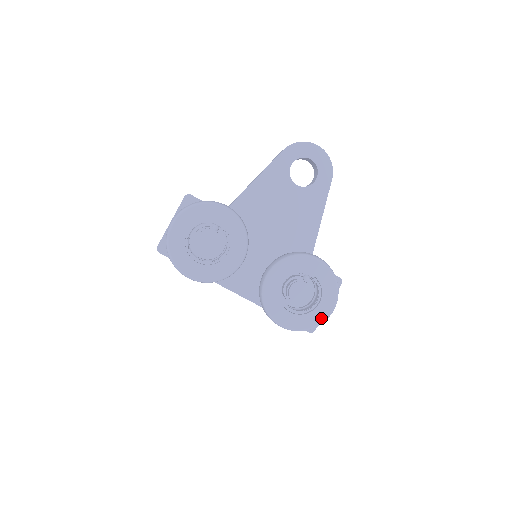
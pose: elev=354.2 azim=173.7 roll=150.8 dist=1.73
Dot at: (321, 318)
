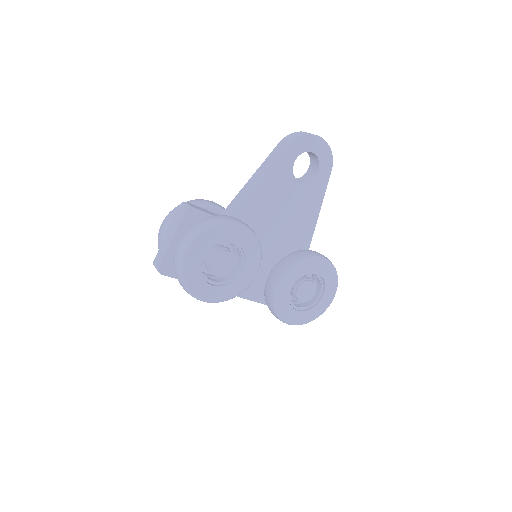
Dot at: (323, 309)
